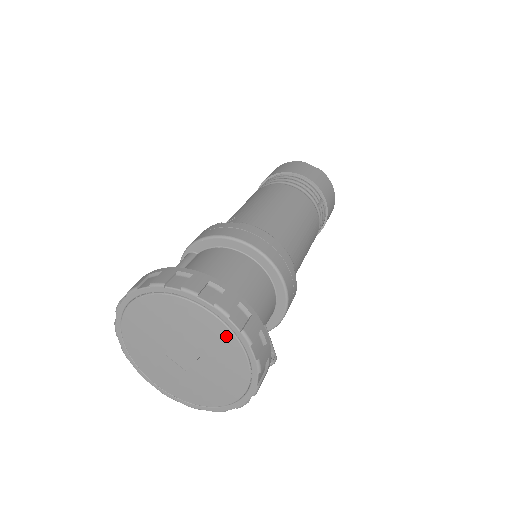
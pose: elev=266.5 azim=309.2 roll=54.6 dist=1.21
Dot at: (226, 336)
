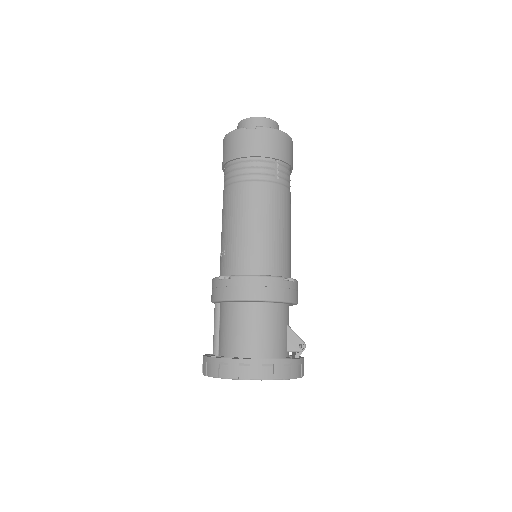
Dot at: occluded
